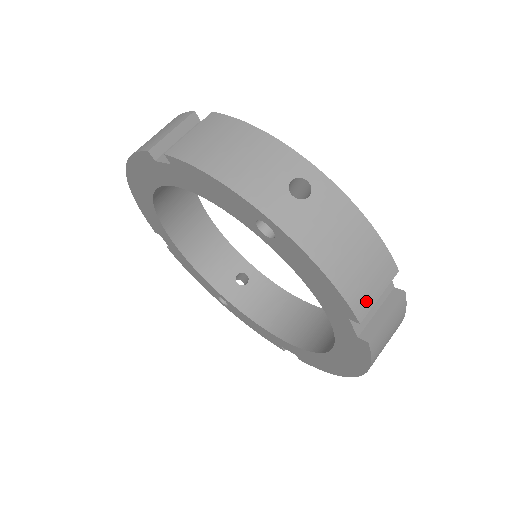
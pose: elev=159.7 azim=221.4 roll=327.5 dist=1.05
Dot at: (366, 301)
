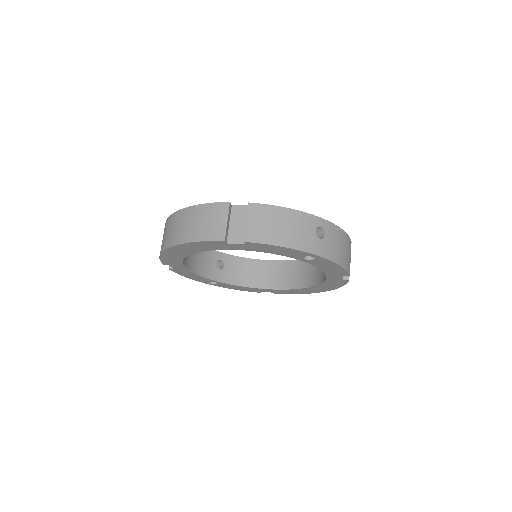
Dot at: occluded
